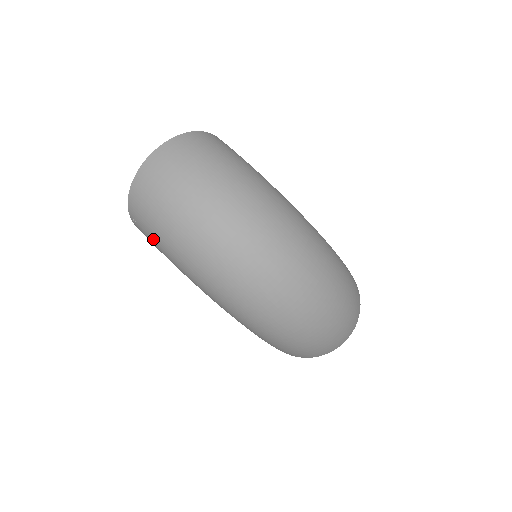
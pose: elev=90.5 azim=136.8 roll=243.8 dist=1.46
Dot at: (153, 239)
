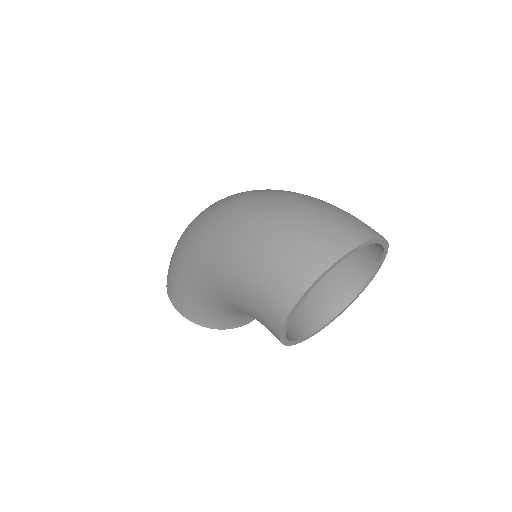
Dot at: (170, 270)
